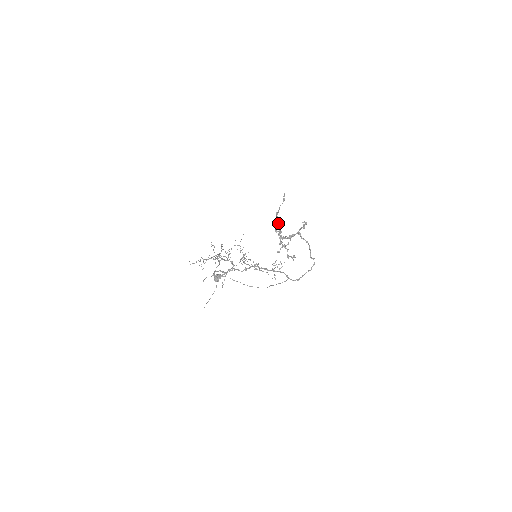
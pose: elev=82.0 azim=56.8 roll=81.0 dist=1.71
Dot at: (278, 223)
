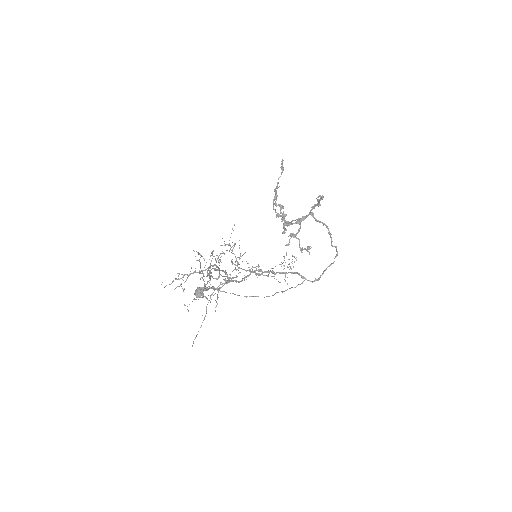
Dot at: (279, 204)
